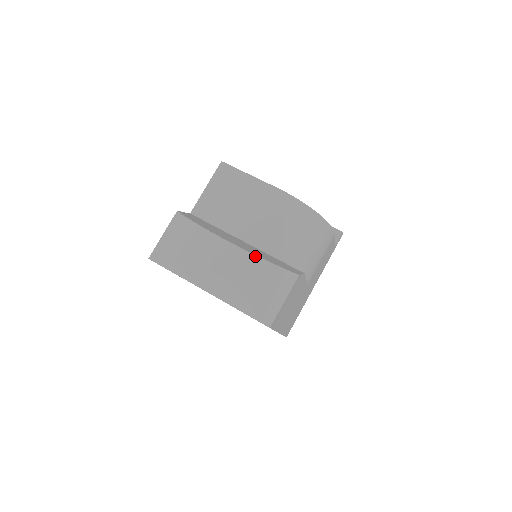
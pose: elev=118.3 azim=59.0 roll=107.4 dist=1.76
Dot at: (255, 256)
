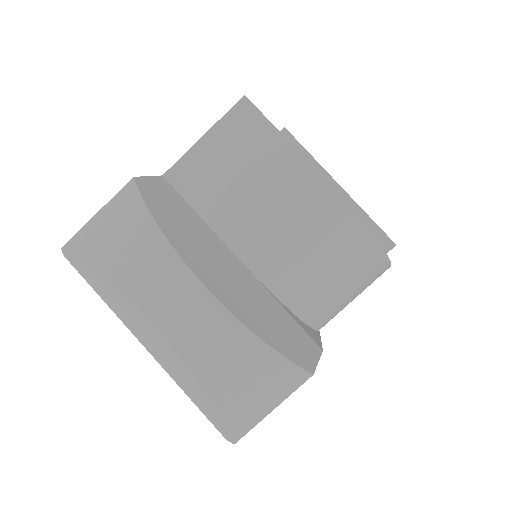
Dot at: (246, 329)
